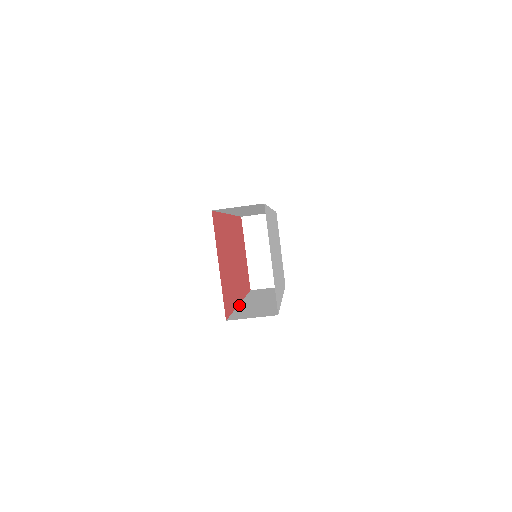
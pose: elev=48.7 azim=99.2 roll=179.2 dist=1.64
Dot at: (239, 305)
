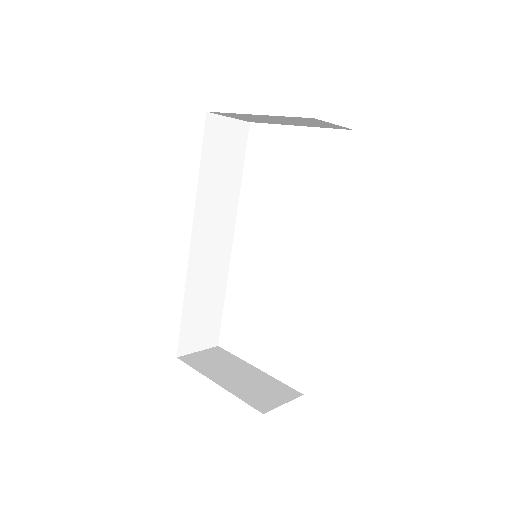
Dot at: (189, 267)
